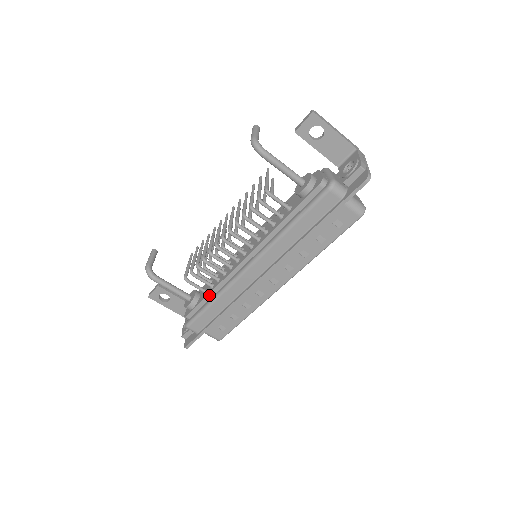
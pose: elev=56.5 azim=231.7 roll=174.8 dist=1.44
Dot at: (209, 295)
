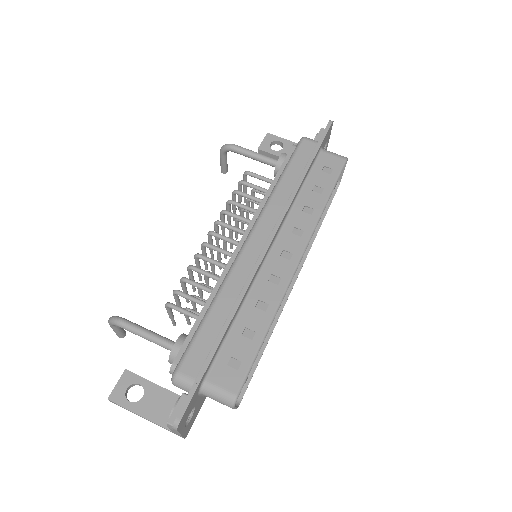
Dot at: (204, 309)
